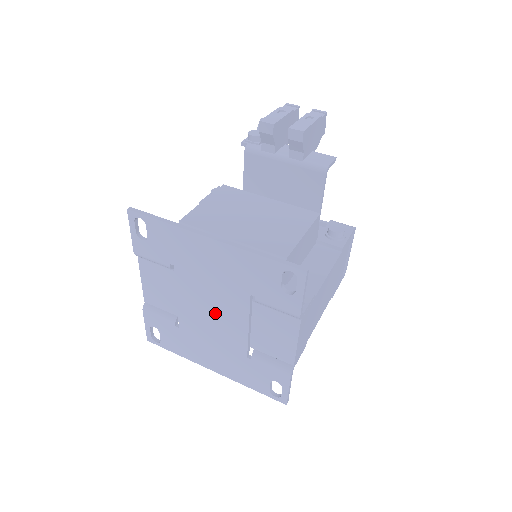
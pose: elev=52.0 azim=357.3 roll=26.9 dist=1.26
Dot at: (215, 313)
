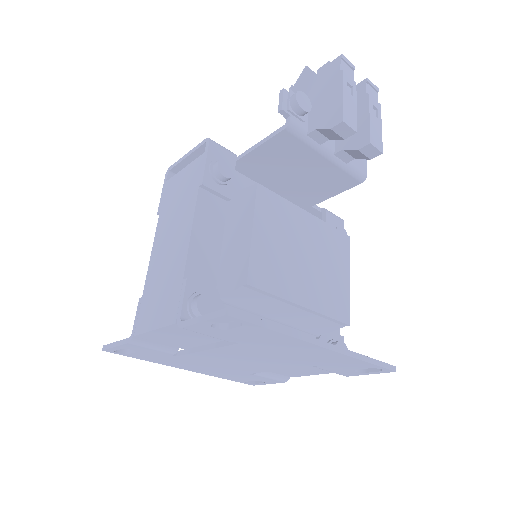
Dot at: (249, 362)
